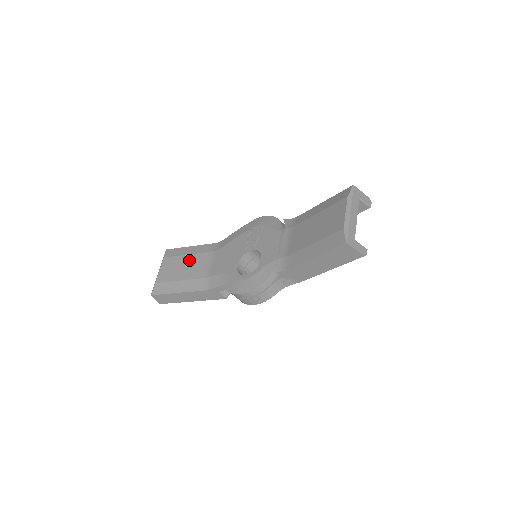
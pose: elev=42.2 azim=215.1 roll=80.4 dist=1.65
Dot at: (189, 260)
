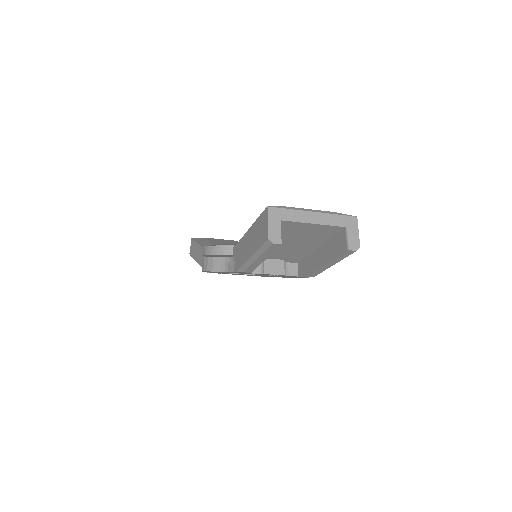
Dot at: occluded
